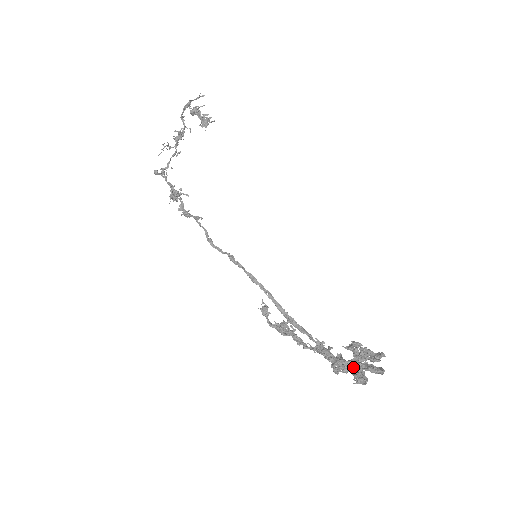
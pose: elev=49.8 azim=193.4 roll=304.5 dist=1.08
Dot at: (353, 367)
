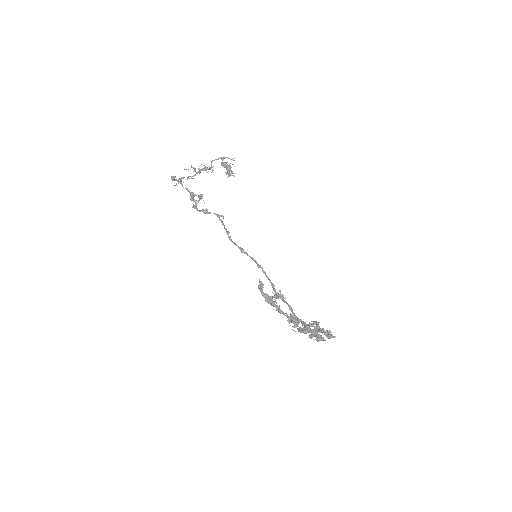
Dot at: (321, 329)
